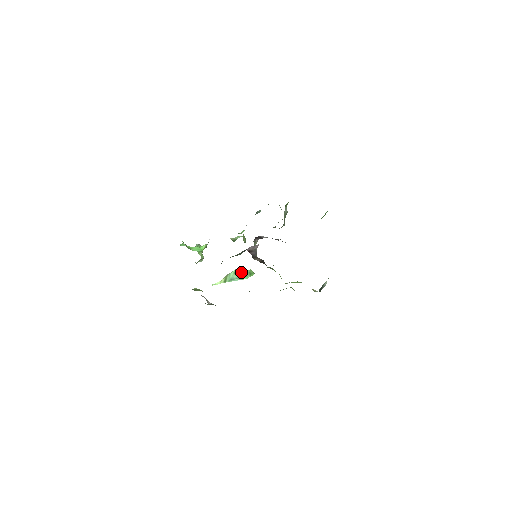
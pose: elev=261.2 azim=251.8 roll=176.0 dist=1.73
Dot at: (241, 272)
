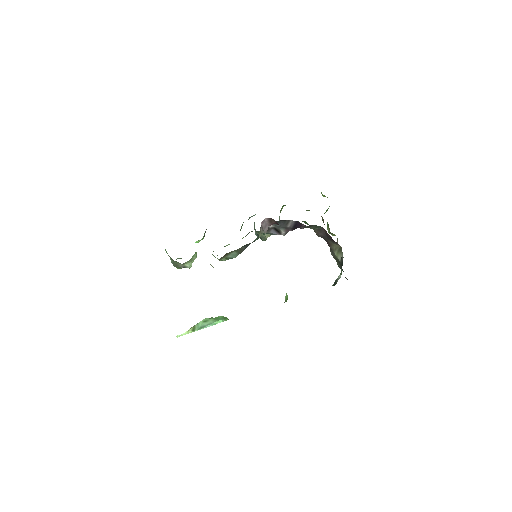
Dot at: (213, 318)
